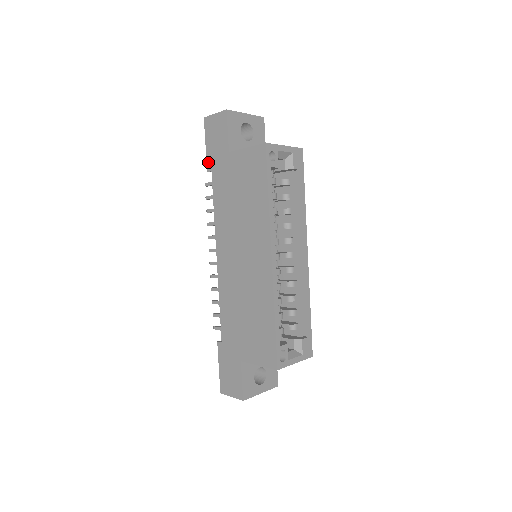
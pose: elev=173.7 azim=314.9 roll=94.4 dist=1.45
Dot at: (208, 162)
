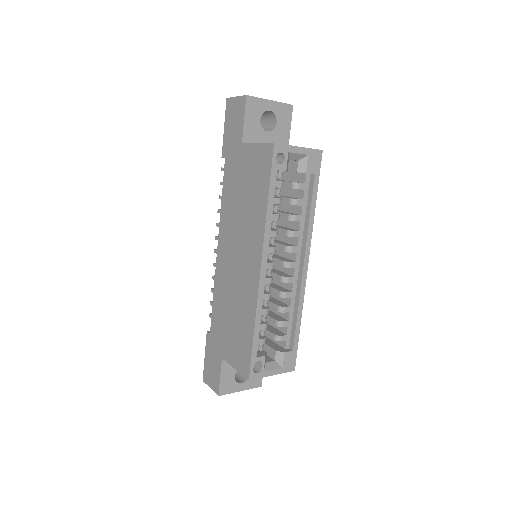
Dot at: (223, 148)
